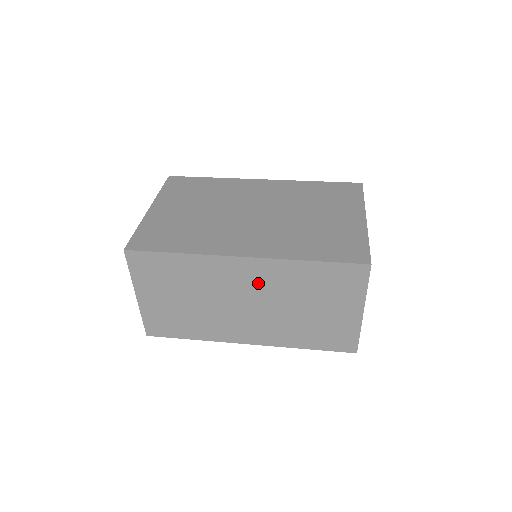
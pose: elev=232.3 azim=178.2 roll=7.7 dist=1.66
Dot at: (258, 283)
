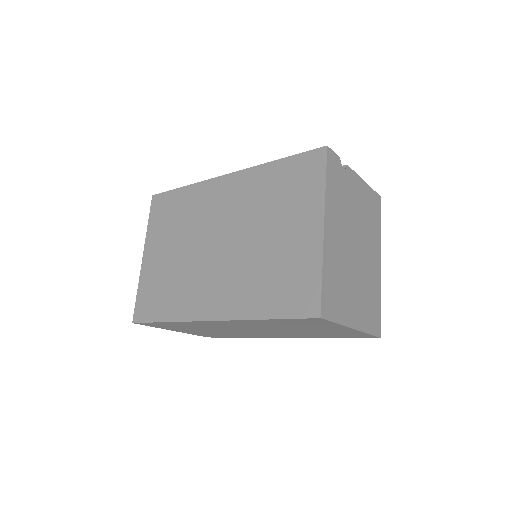
Dot at: (242, 326)
